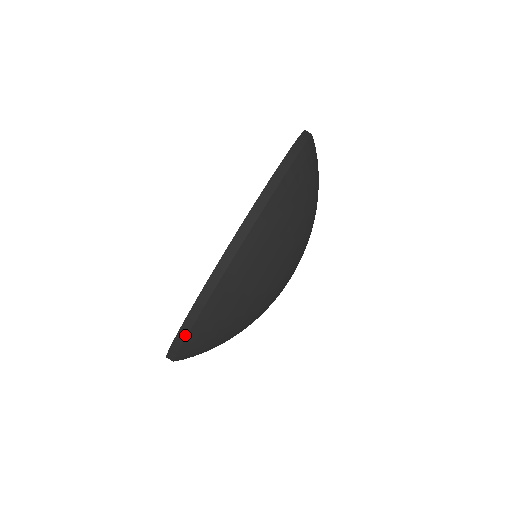
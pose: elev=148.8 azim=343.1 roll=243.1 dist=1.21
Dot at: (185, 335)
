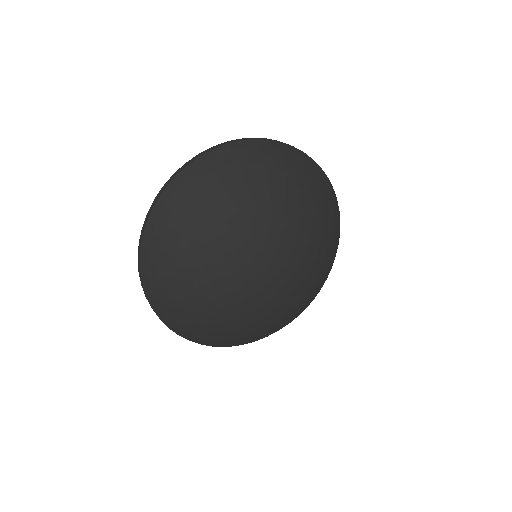
Dot at: (141, 276)
